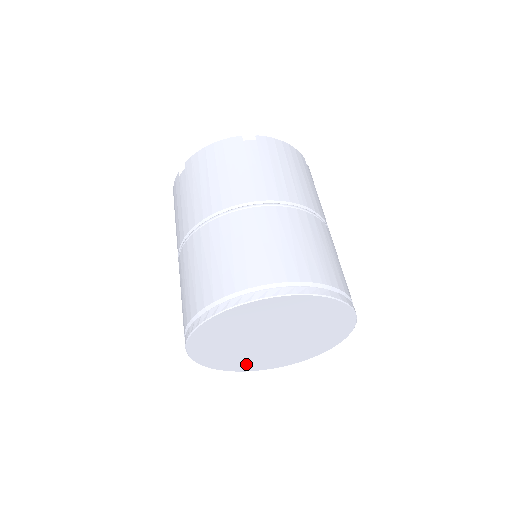
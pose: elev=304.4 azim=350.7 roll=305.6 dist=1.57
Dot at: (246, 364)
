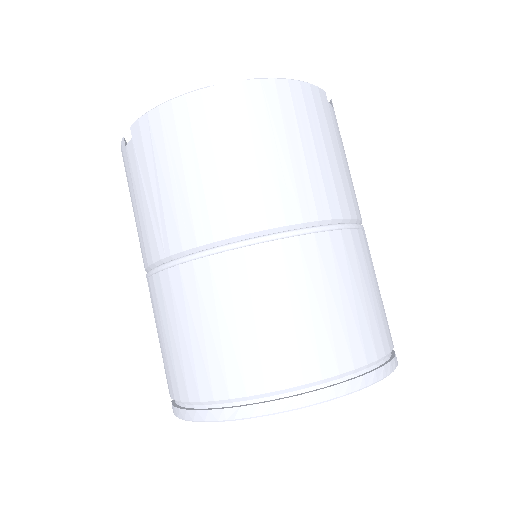
Dot at: occluded
